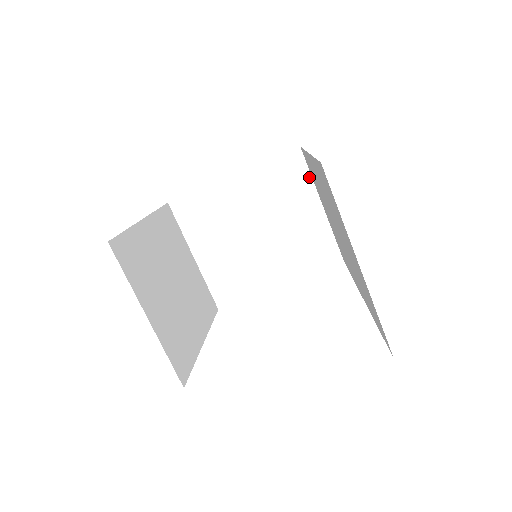
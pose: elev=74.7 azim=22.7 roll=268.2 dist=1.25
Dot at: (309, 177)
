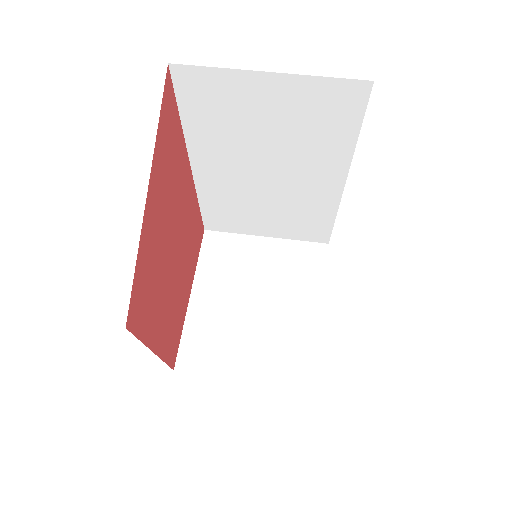
Dot at: (234, 235)
